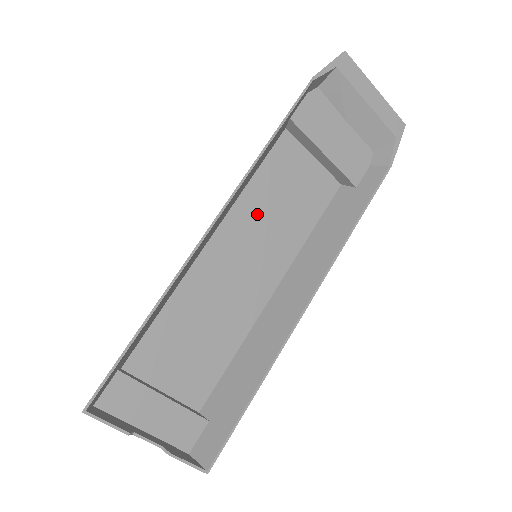
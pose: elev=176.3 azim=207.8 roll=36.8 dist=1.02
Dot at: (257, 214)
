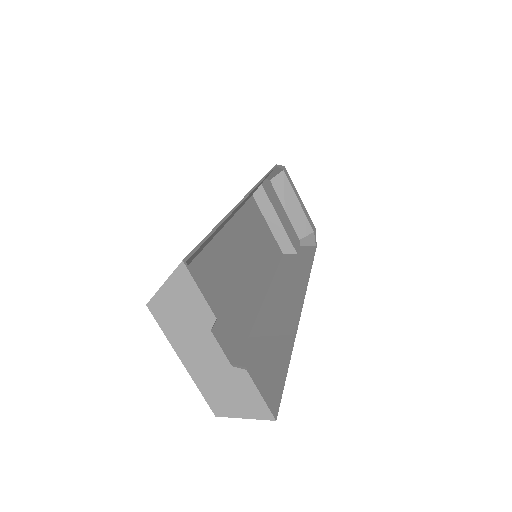
Dot at: (246, 234)
